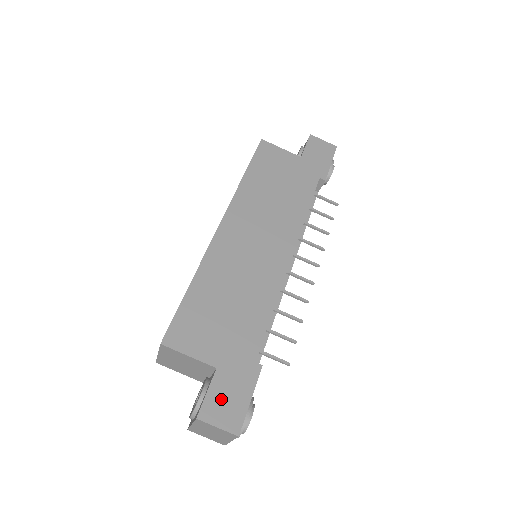
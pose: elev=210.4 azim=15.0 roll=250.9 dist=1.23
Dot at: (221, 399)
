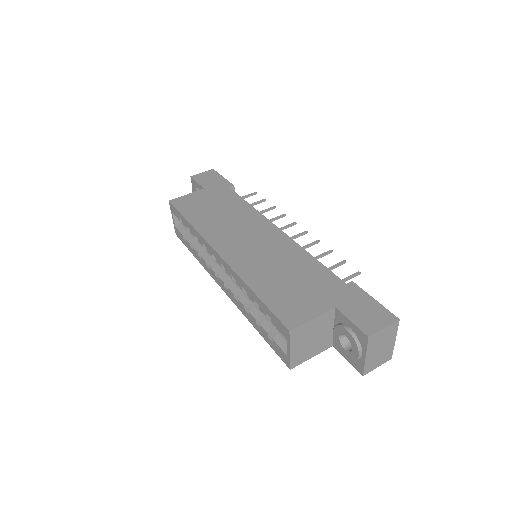
Dot at: (363, 316)
